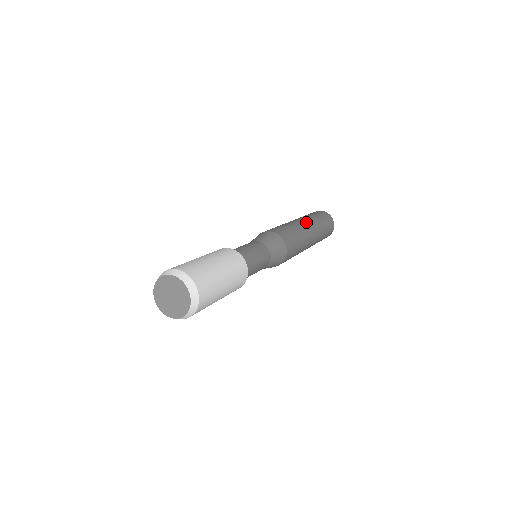
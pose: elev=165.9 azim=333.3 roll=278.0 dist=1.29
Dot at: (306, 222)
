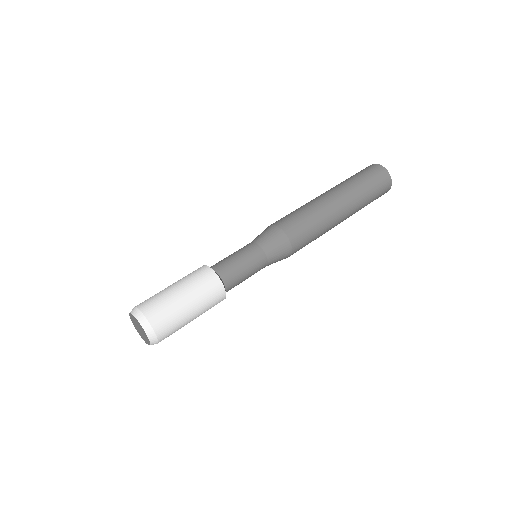
Dot at: (331, 193)
